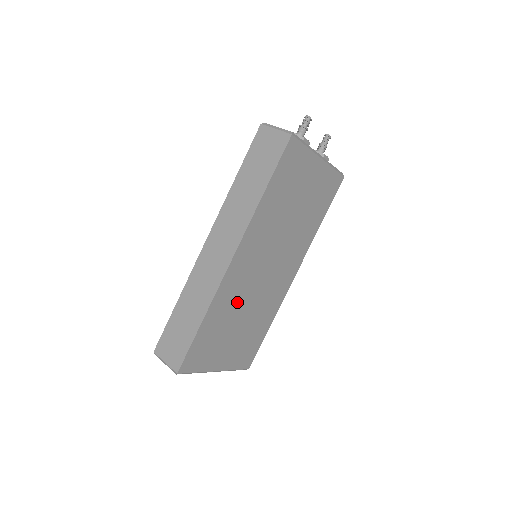
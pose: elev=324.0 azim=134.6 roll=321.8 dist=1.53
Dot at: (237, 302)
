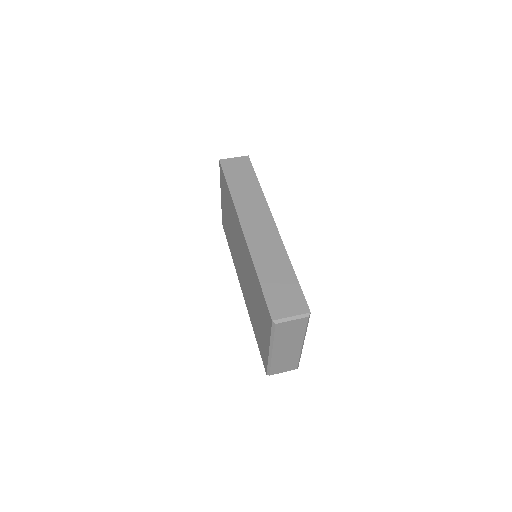
Dot at: occluded
